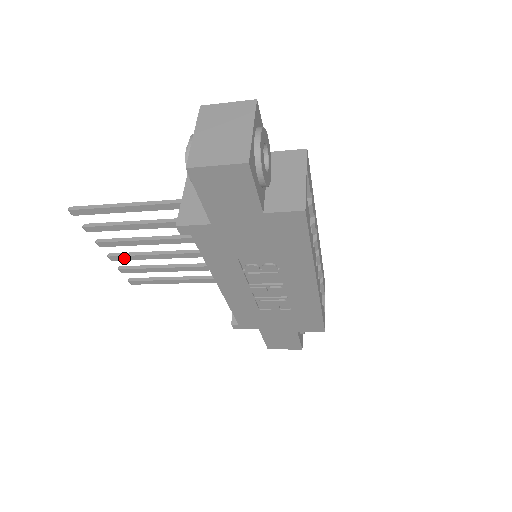
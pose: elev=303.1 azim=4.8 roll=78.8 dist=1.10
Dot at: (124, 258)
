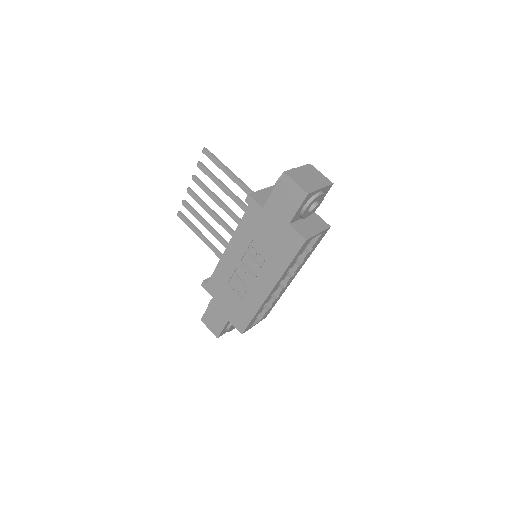
Dot at: (194, 197)
